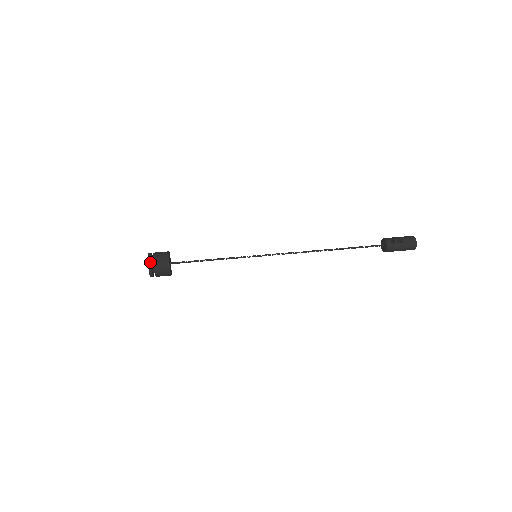
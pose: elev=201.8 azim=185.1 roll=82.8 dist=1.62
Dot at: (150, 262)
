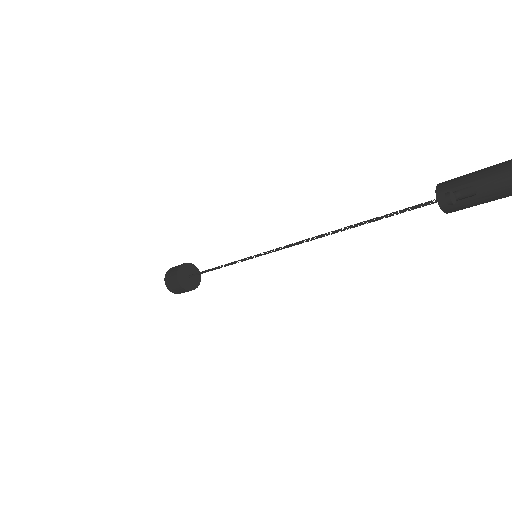
Dot at: (167, 286)
